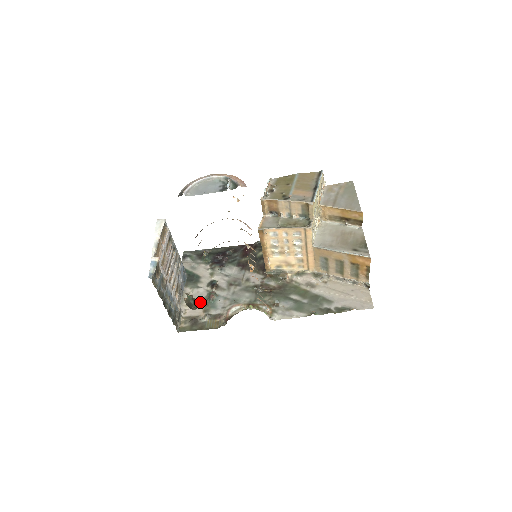
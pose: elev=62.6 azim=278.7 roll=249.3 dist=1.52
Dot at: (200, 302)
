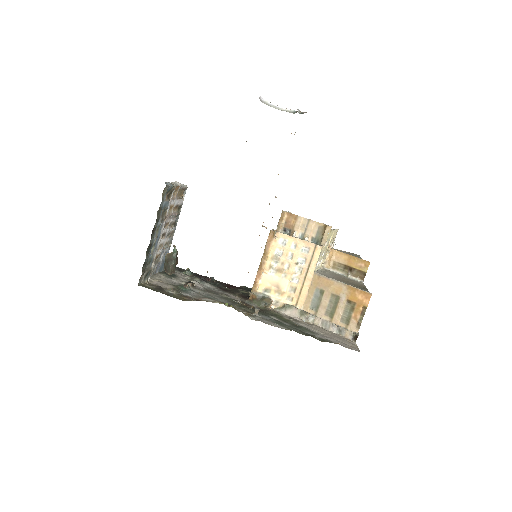
Dot at: (171, 284)
